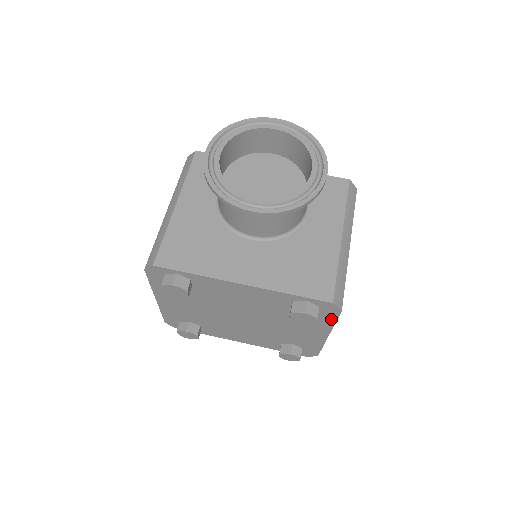
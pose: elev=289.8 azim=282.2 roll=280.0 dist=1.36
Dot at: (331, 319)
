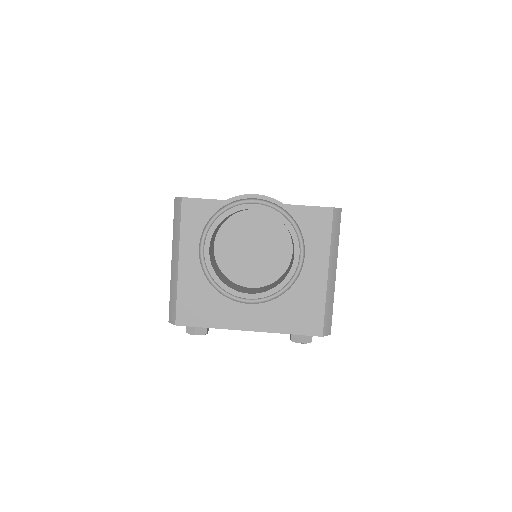
Dot at: occluded
